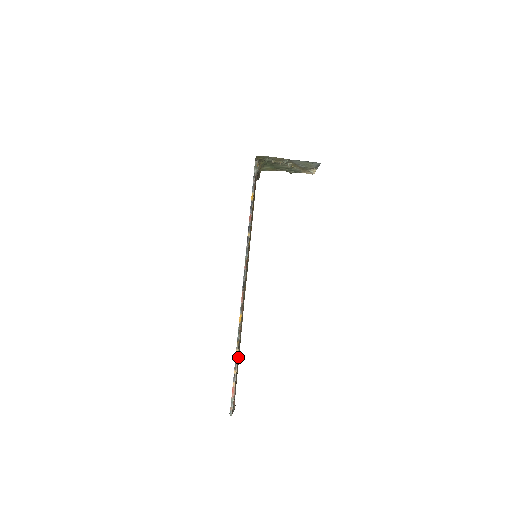
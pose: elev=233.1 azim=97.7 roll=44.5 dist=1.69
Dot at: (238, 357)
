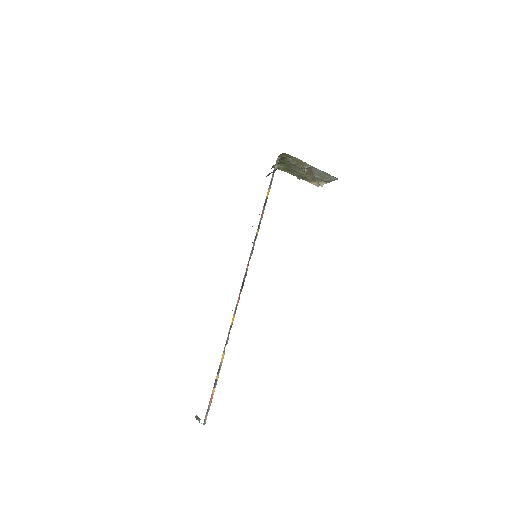
Dot at: occluded
